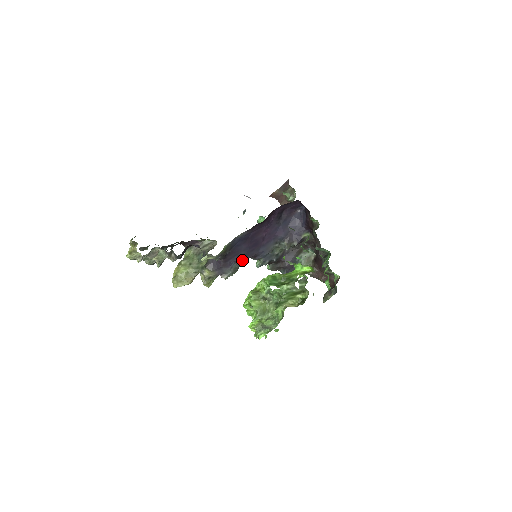
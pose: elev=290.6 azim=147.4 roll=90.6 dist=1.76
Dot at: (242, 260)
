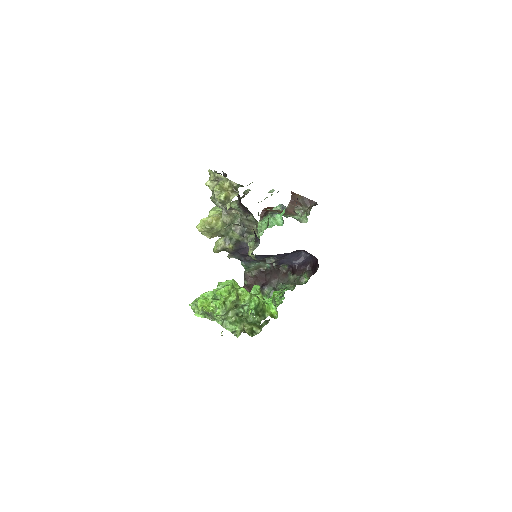
Dot at: occluded
